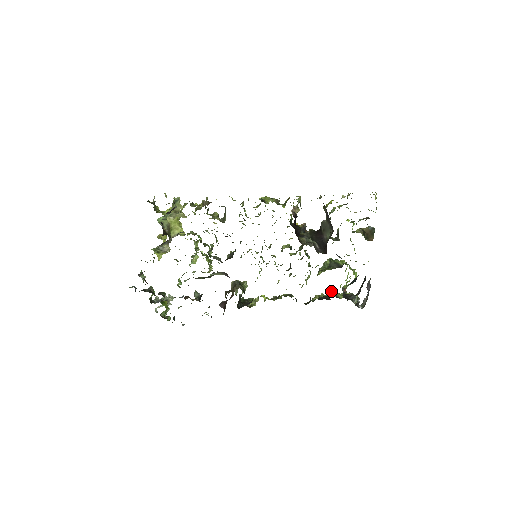
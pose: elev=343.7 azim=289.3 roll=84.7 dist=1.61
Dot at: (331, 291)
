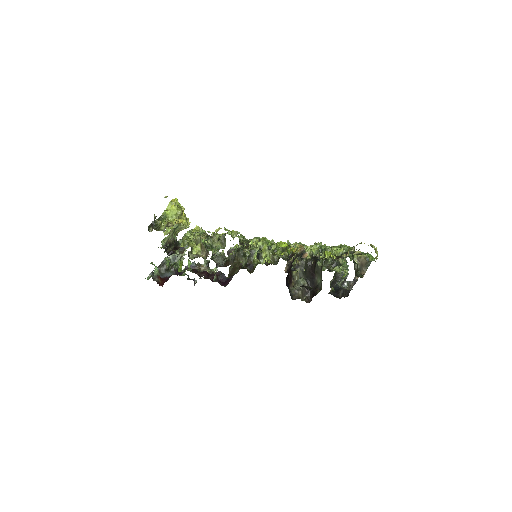
Dot at: occluded
